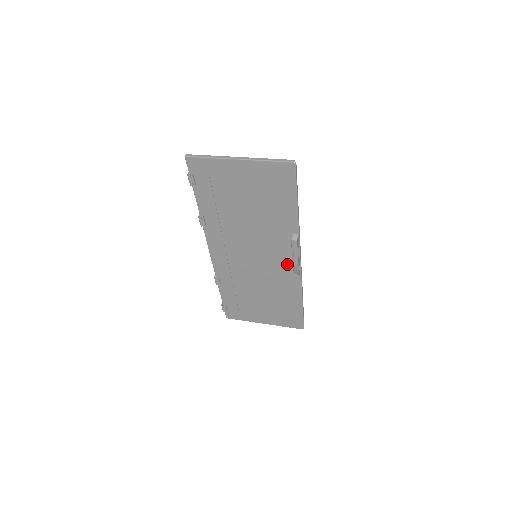
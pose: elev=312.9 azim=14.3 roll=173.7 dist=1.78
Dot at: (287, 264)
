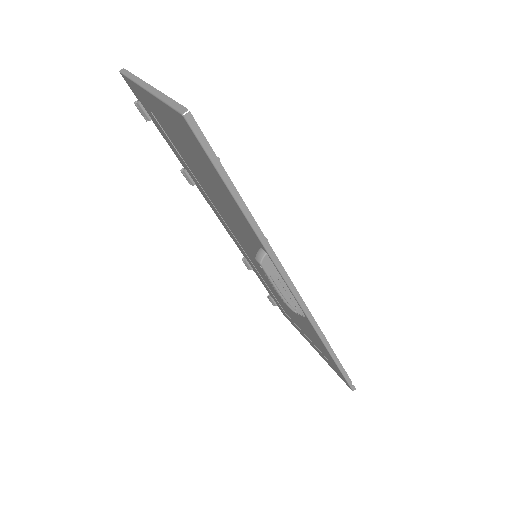
Dot at: occluded
